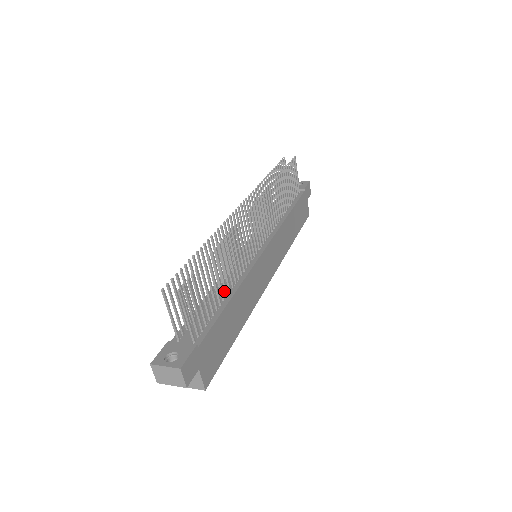
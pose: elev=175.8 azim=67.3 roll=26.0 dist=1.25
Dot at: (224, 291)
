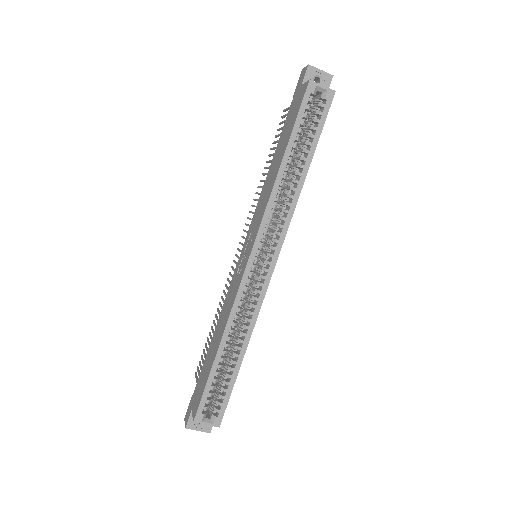
Dot at: occluded
